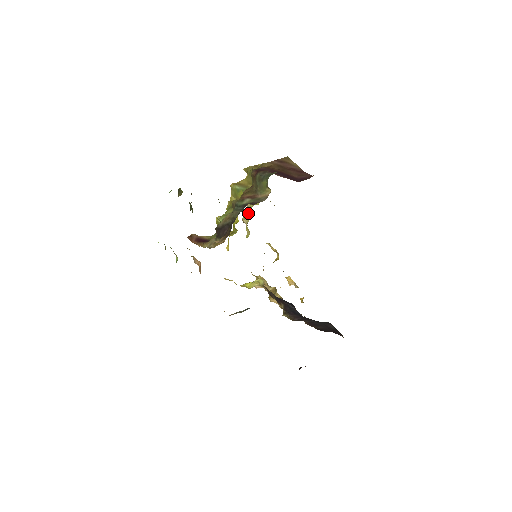
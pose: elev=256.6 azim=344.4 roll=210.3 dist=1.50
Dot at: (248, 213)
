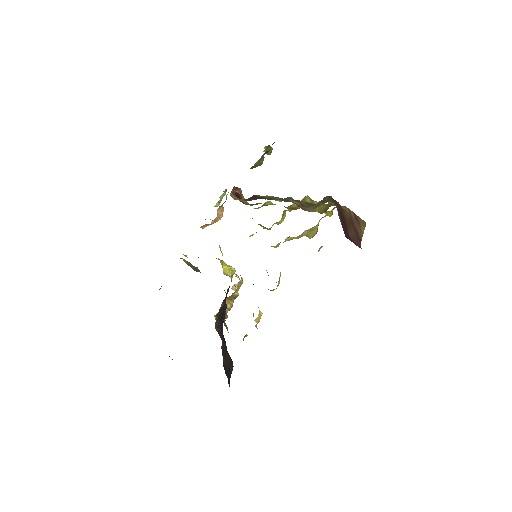
Dot at: (296, 237)
